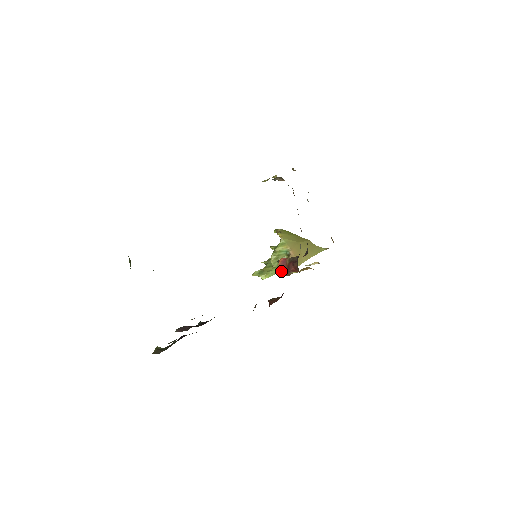
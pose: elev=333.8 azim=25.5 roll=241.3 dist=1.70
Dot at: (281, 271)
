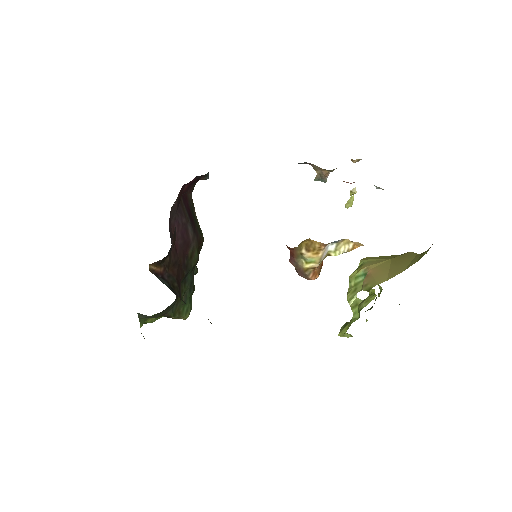
Dot at: occluded
